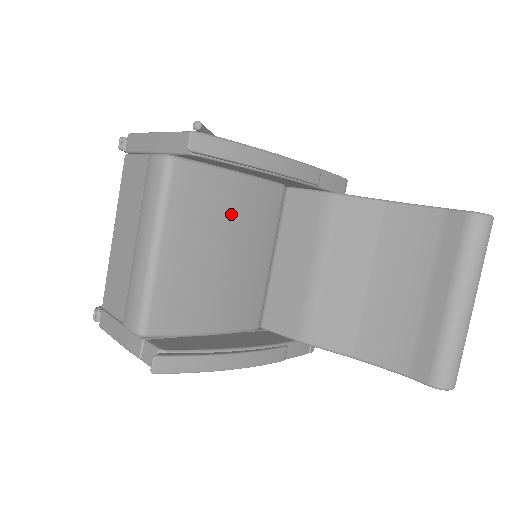
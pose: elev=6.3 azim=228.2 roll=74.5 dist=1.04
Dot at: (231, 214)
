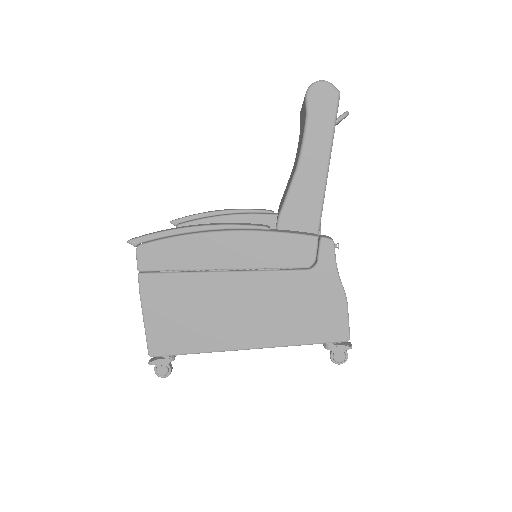
Dot at: occluded
